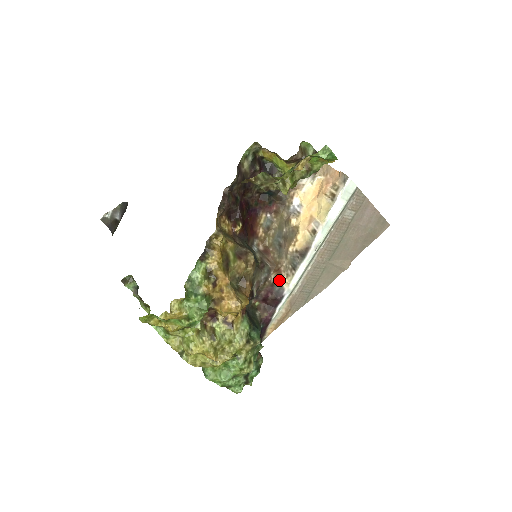
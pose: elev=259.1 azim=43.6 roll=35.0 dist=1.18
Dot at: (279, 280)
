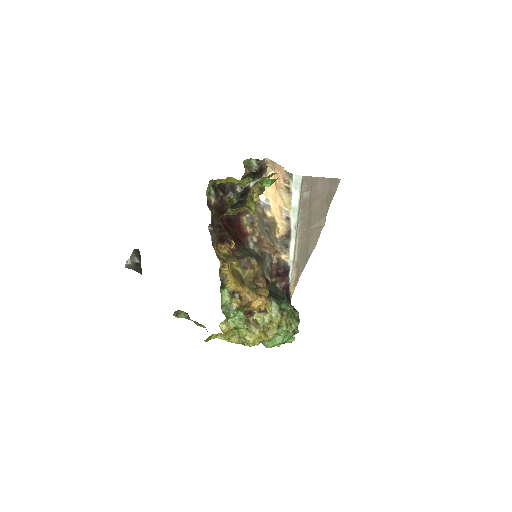
Dot at: (280, 259)
